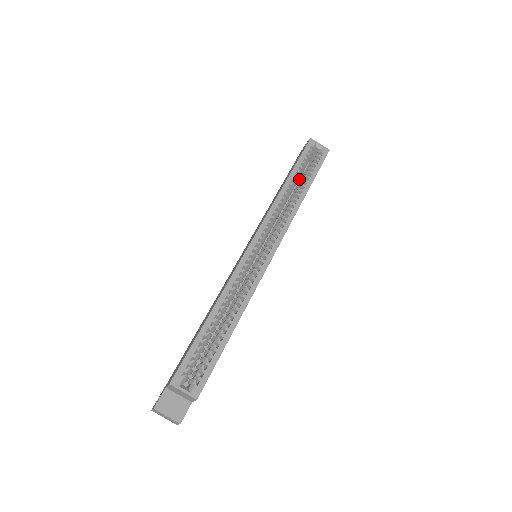
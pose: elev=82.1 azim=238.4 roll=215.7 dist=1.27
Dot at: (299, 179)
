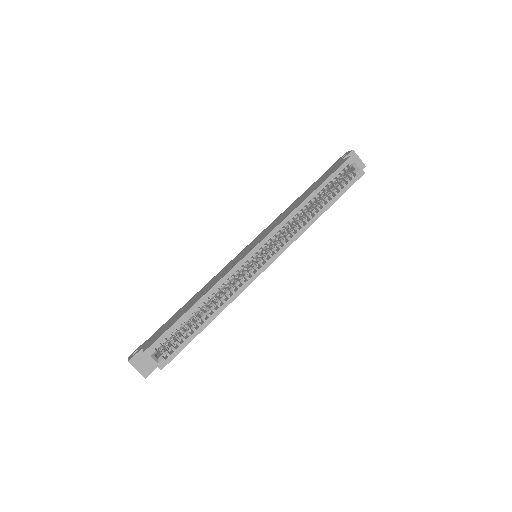
Dot at: occluded
